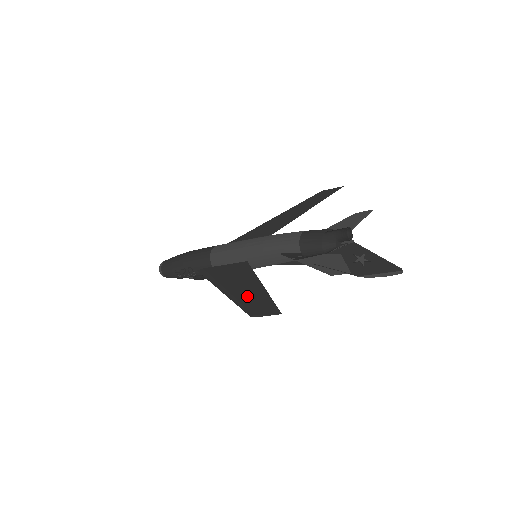
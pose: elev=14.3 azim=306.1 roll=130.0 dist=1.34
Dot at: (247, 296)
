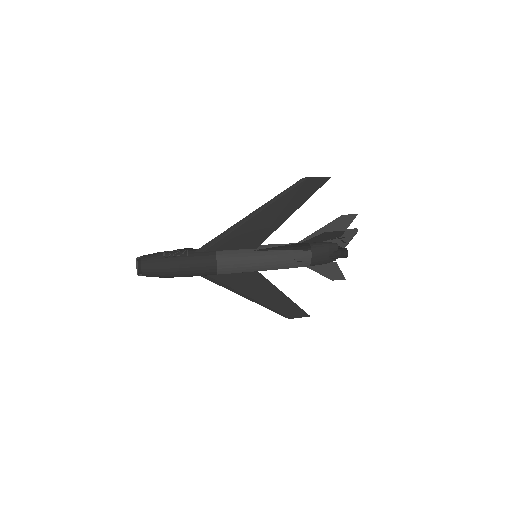
Dot at: (277, 305)
